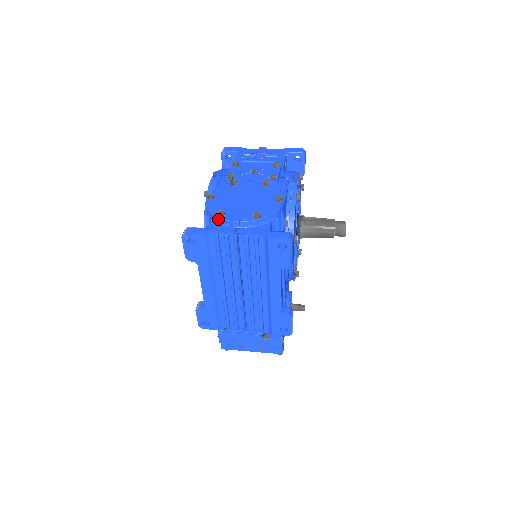
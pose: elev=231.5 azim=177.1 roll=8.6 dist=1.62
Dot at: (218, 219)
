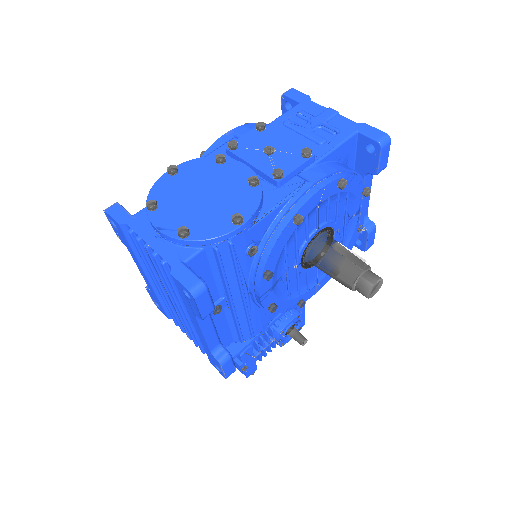
Dot at: (147, 210)
